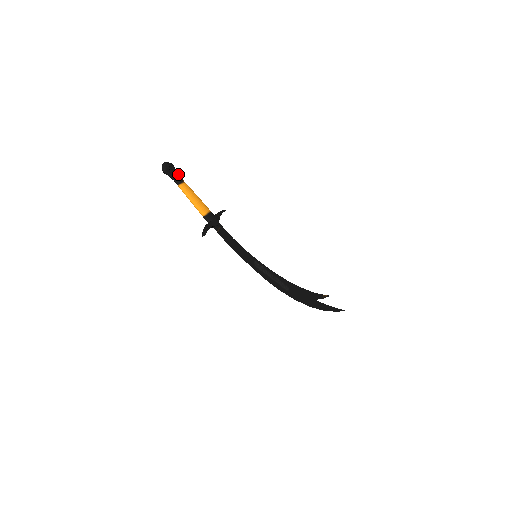
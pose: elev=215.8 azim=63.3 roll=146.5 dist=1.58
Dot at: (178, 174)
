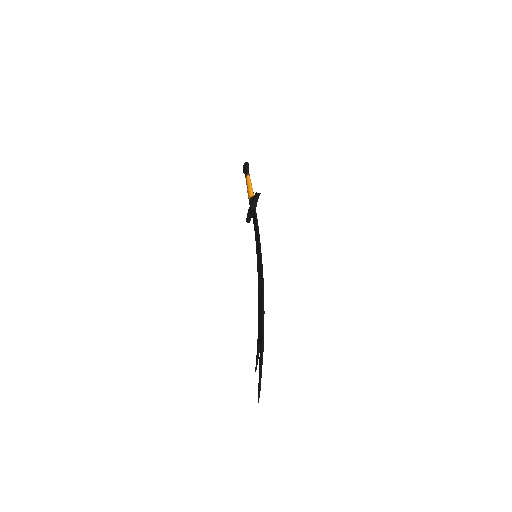
Dot at: occluded
